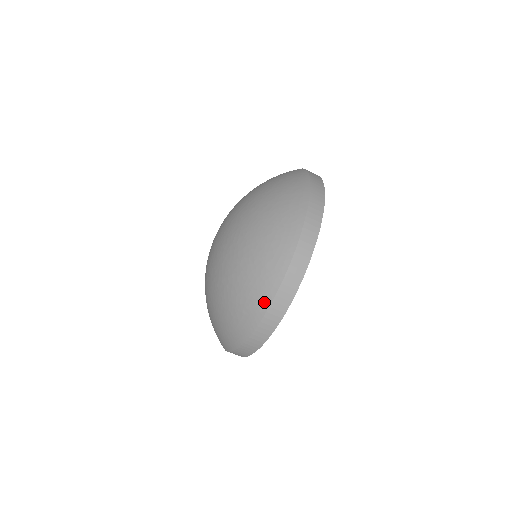
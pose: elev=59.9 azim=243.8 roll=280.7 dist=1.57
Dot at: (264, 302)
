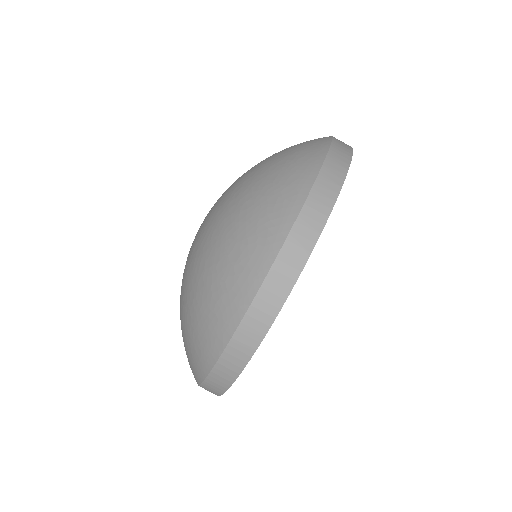
Dot at: (214, 348)
